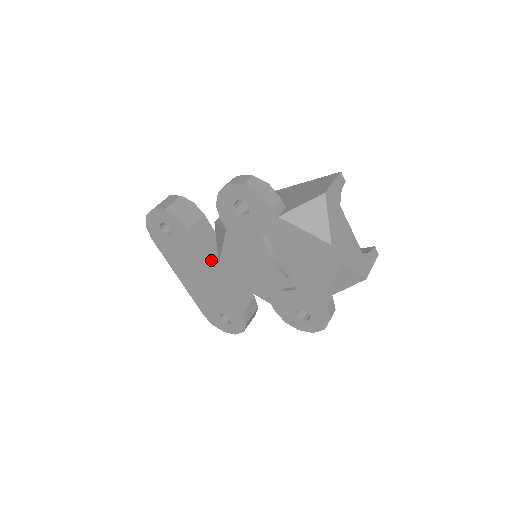
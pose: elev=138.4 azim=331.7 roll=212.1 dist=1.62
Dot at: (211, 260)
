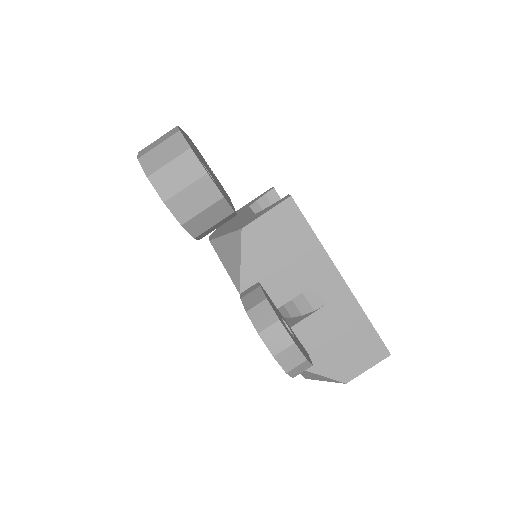
Dot at: occluded
